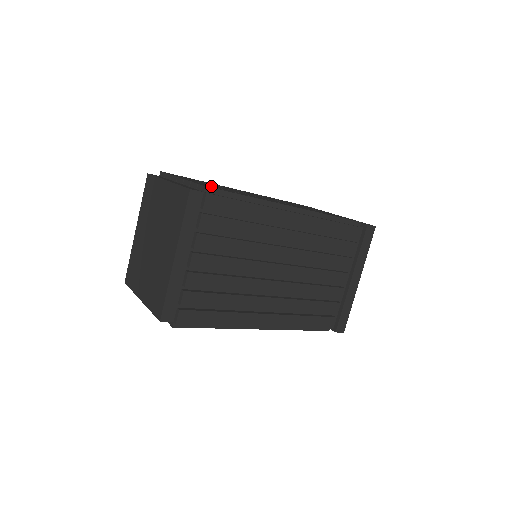
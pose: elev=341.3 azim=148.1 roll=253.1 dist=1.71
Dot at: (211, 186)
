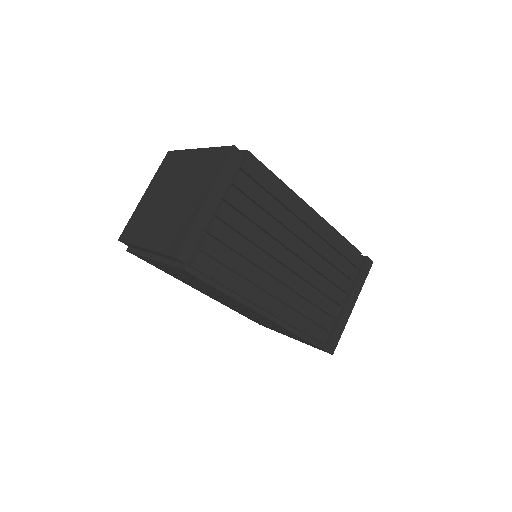
Dot at: (219, 250)
